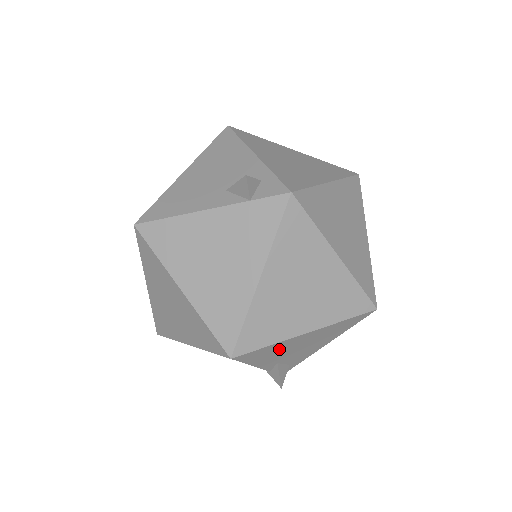
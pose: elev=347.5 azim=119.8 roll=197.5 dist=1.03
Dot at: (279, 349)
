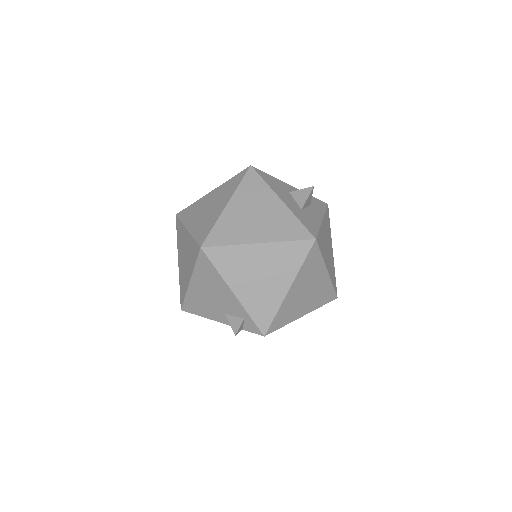
Dot at: occluded
